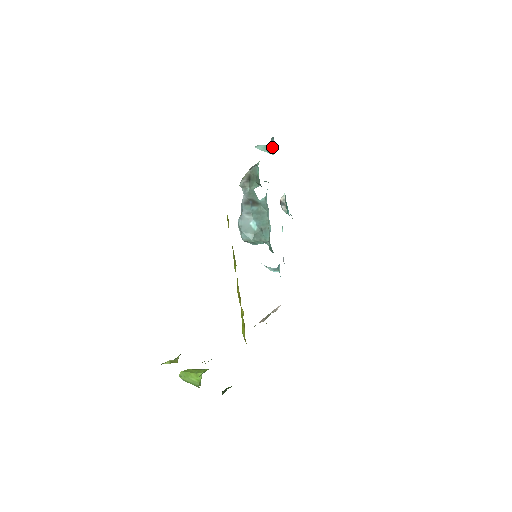
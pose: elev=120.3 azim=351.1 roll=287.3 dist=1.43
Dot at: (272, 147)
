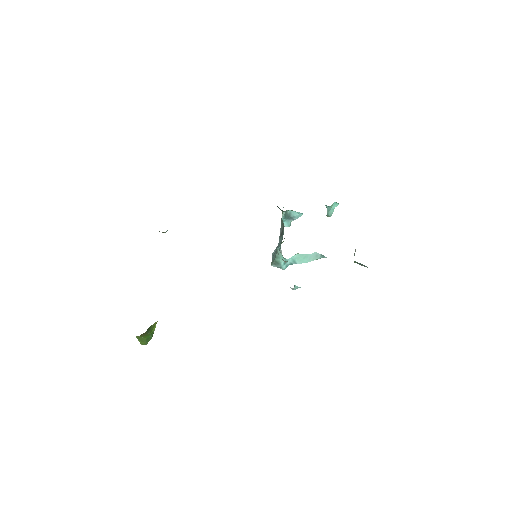
Dot at: occluded
